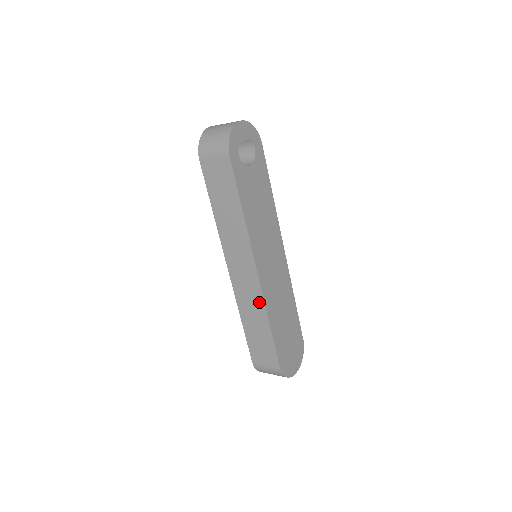
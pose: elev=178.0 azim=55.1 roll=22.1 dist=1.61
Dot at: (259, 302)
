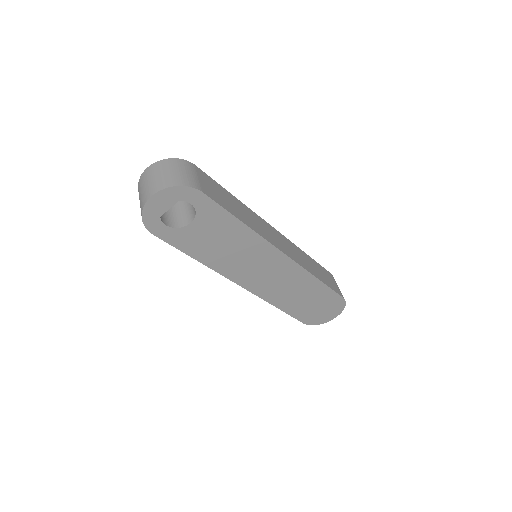
Dot at: occluded
